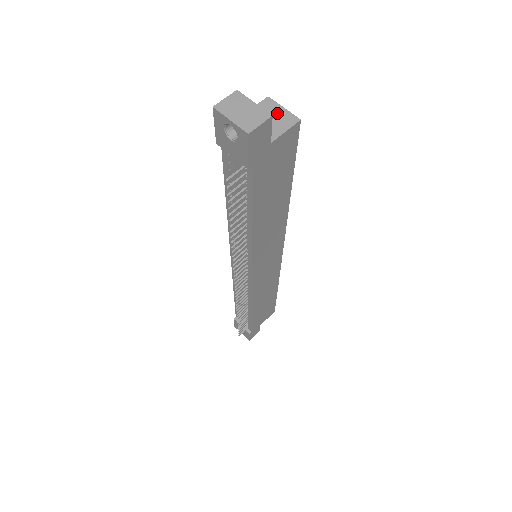
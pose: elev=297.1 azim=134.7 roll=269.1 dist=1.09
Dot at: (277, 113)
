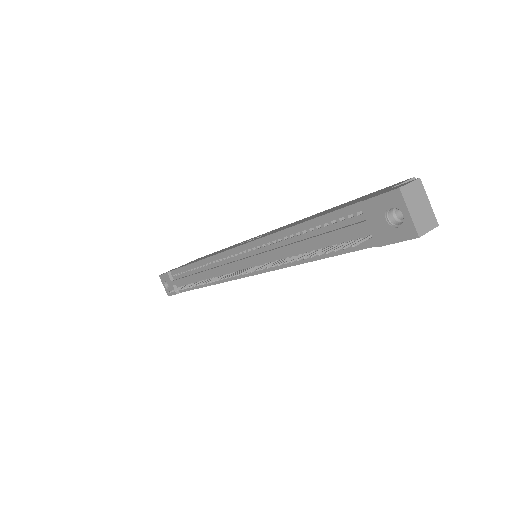
Dot at: occluded
